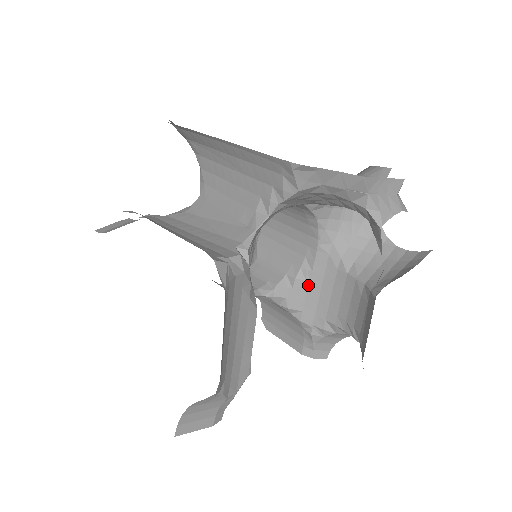
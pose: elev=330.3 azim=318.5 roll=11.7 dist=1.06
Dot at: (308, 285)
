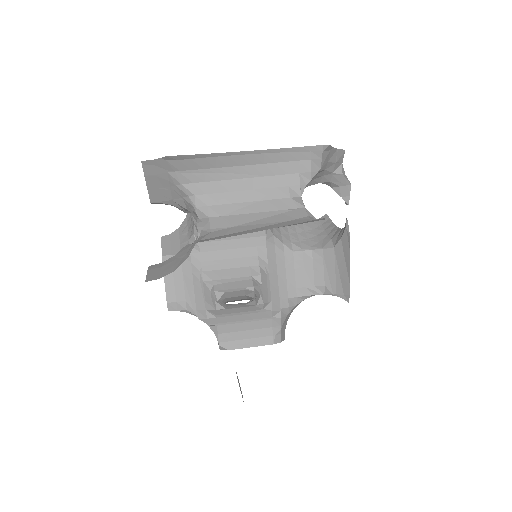
Dot at: (269, 277)
